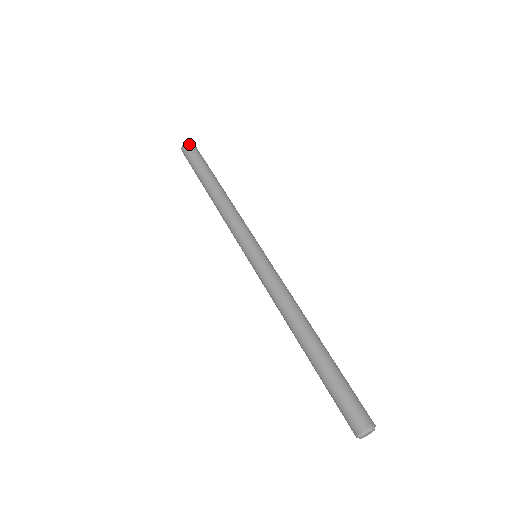
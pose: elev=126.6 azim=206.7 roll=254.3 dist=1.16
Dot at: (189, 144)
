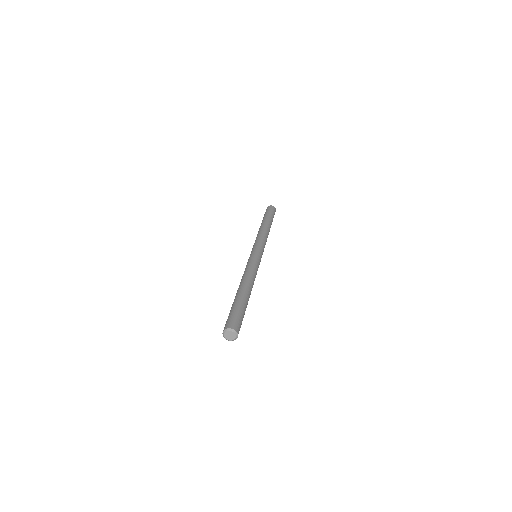
Dot at: (270, 206)
